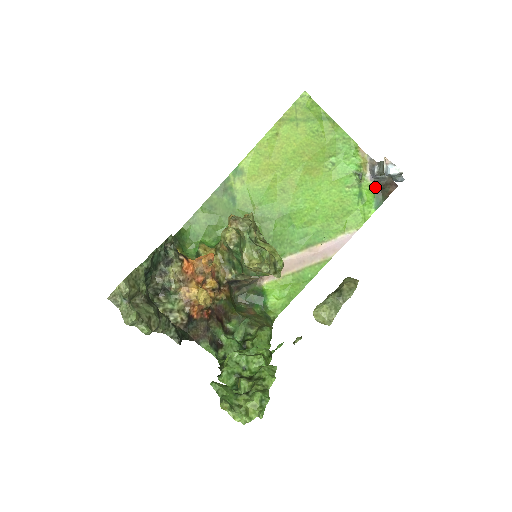
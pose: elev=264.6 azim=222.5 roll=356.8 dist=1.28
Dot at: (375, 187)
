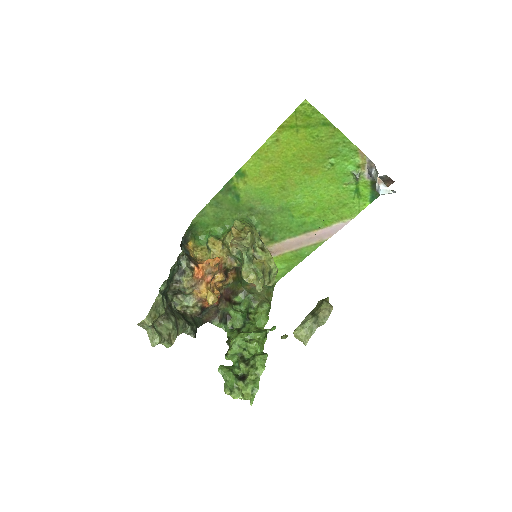
Dot at: (372, 183)
